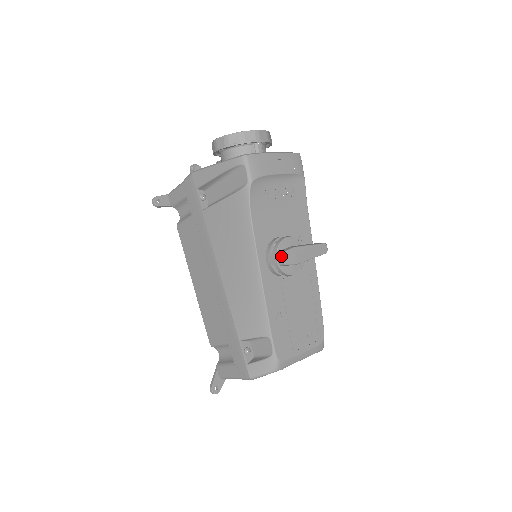
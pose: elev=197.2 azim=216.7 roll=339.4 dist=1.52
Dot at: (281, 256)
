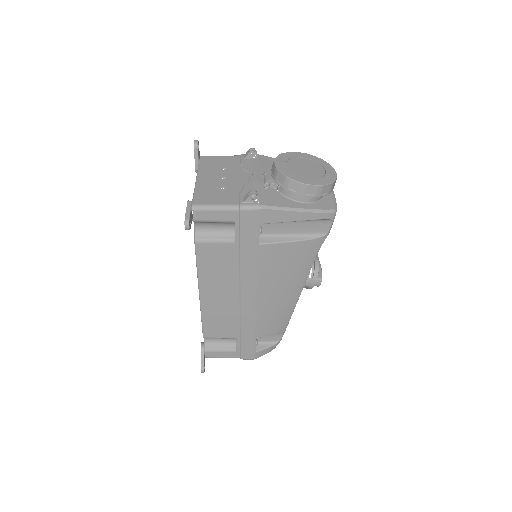
Dot at: (320, 282)
